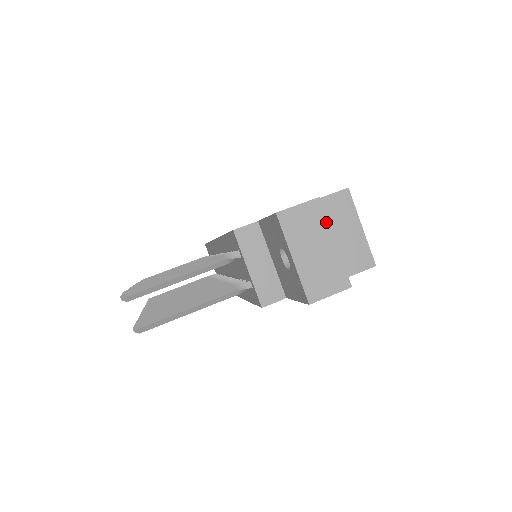
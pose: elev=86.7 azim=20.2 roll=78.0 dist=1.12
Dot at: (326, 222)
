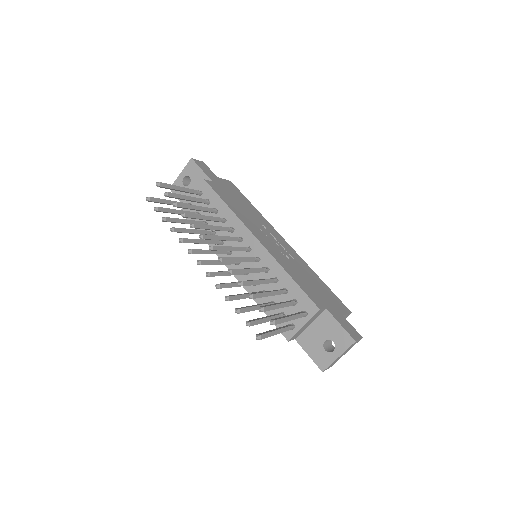
Dot at: occluded
